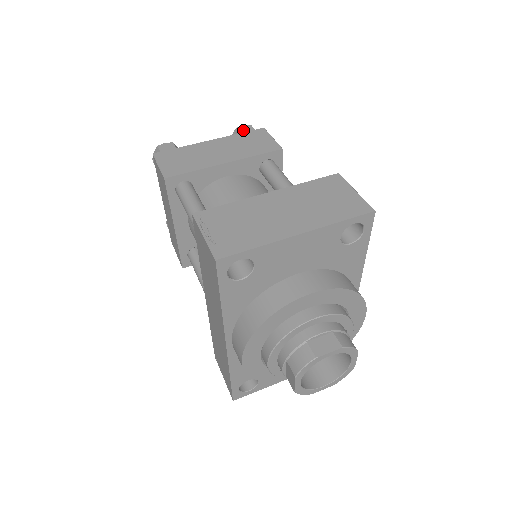
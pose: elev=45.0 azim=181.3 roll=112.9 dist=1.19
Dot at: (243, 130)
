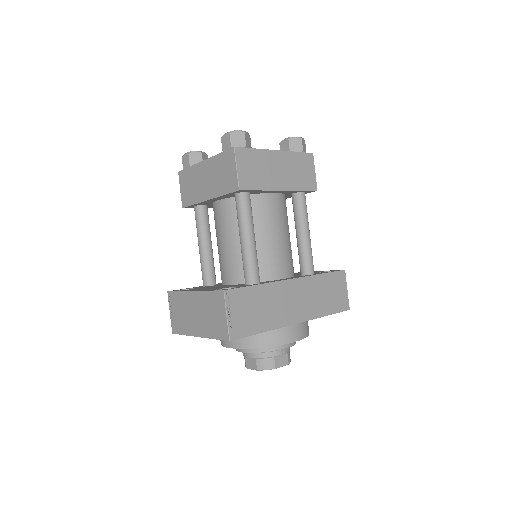
Dot at: (224, 144)
